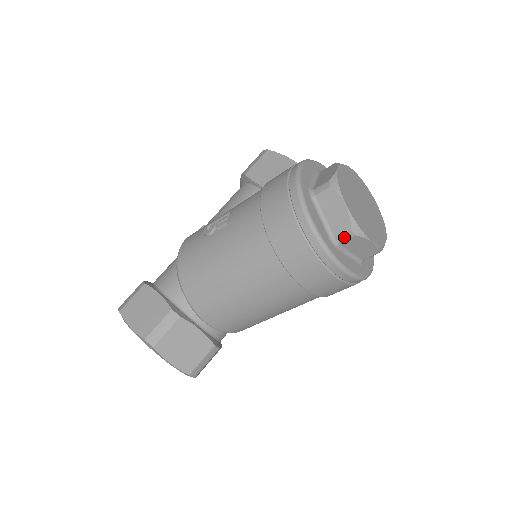
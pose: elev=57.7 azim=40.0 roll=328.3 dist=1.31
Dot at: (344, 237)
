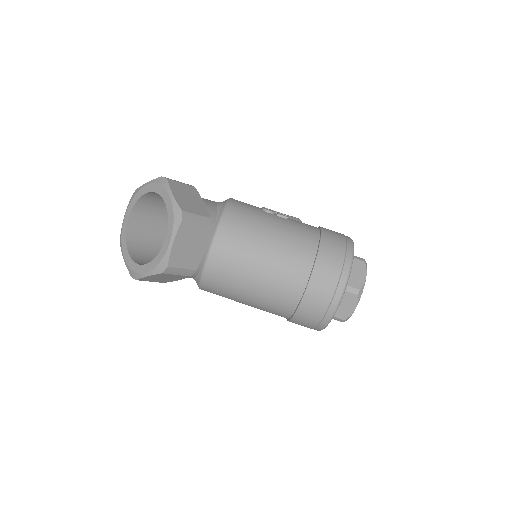
Dot at: (352, 290)
